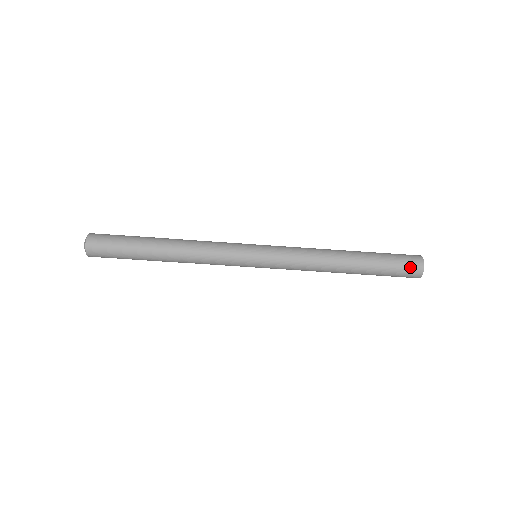
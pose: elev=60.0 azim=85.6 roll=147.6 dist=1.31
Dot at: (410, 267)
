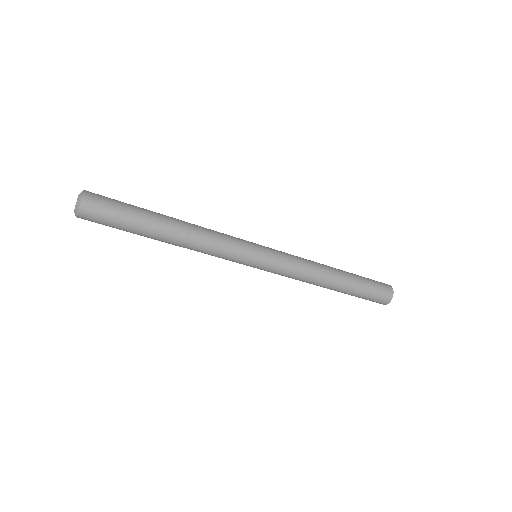
Dot at: (381, 298)
